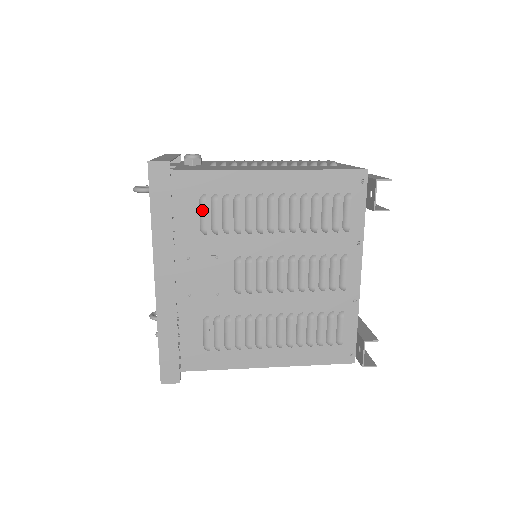
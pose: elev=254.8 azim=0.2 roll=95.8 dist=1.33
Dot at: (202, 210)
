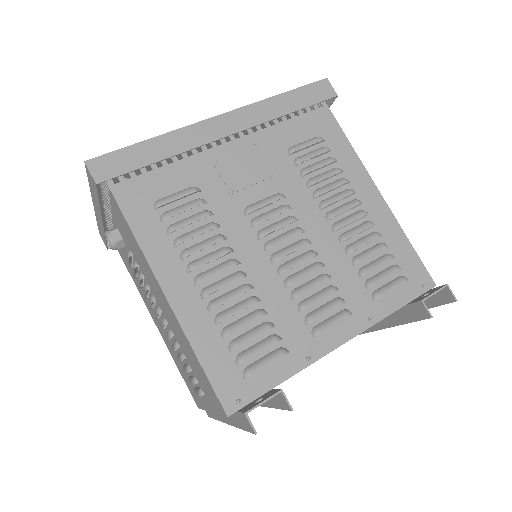
Dot at: (311, 141)
